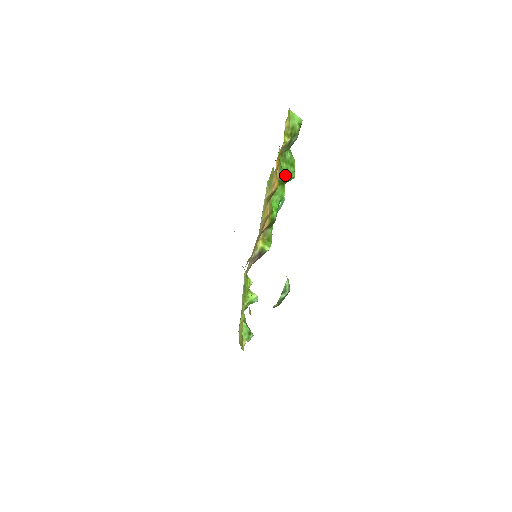
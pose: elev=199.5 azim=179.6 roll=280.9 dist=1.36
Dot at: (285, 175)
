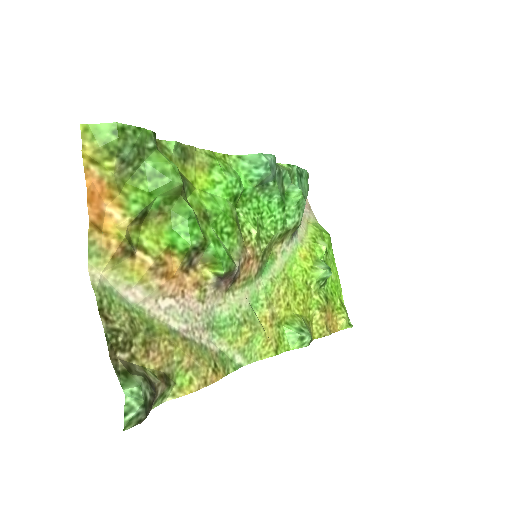
Dot at: (163, 192)
